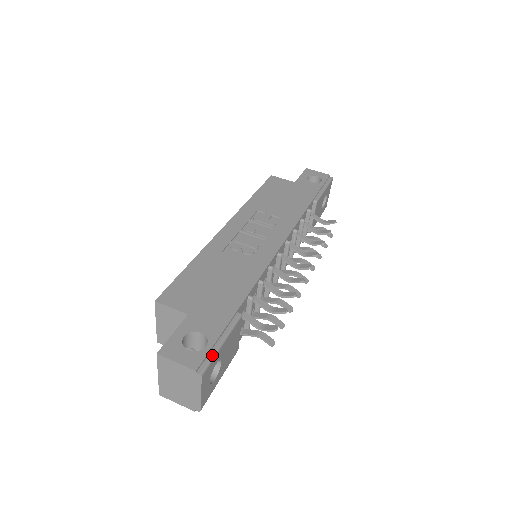
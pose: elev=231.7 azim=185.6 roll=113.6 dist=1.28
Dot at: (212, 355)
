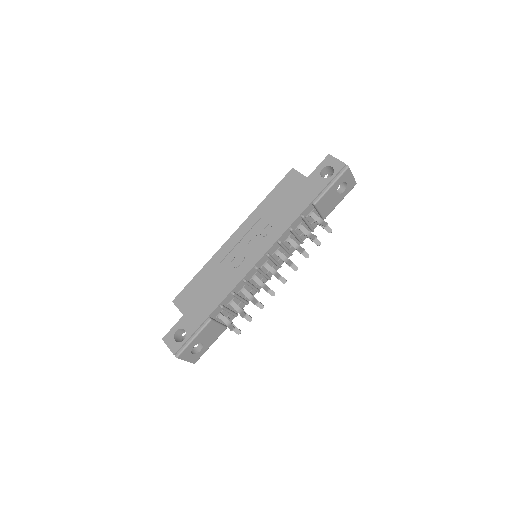
Dot at: (185, 346)
